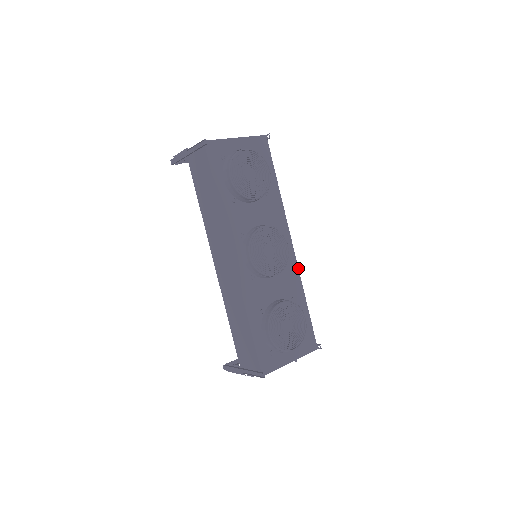
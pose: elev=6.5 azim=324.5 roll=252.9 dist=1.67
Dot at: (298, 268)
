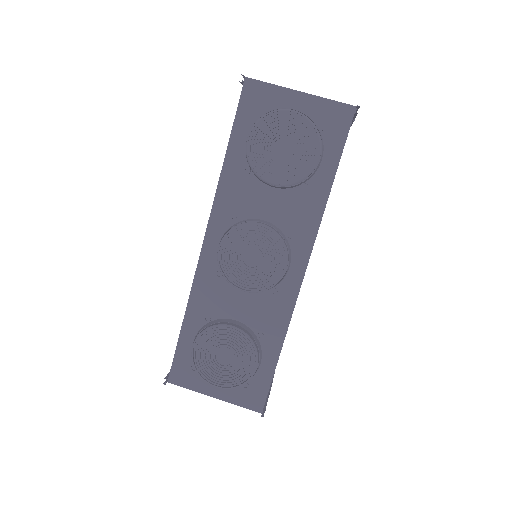
Dot at: occluded
